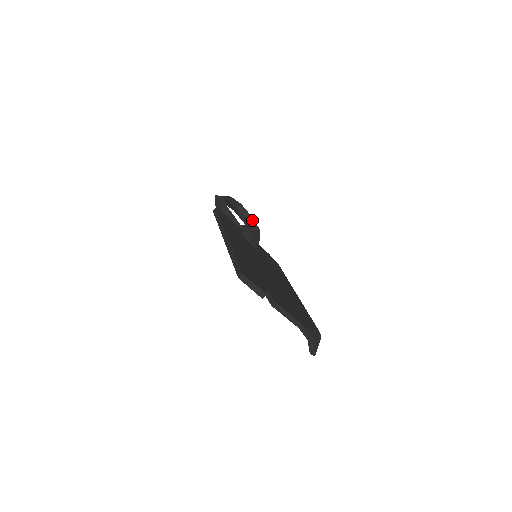
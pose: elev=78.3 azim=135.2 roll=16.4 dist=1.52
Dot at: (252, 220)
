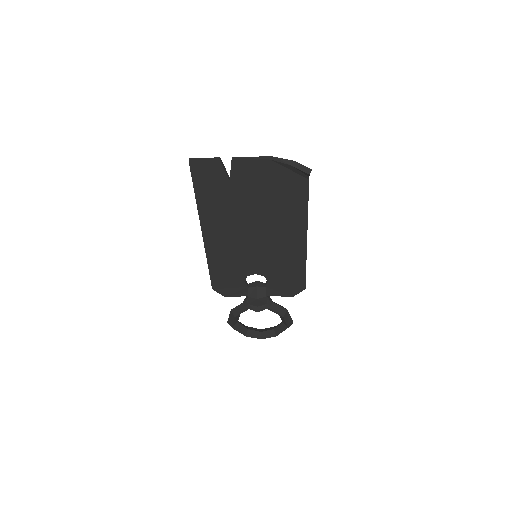
Dot at: occluded
